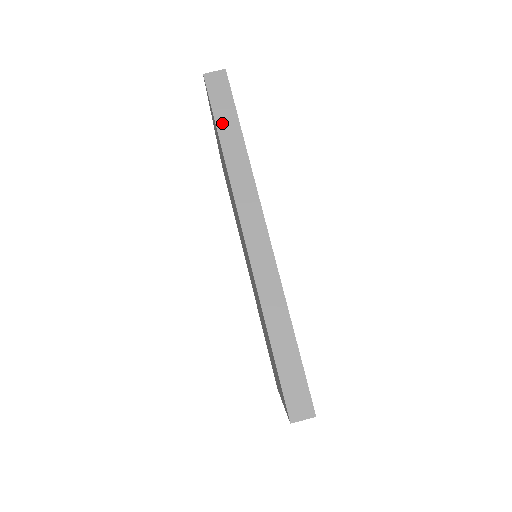
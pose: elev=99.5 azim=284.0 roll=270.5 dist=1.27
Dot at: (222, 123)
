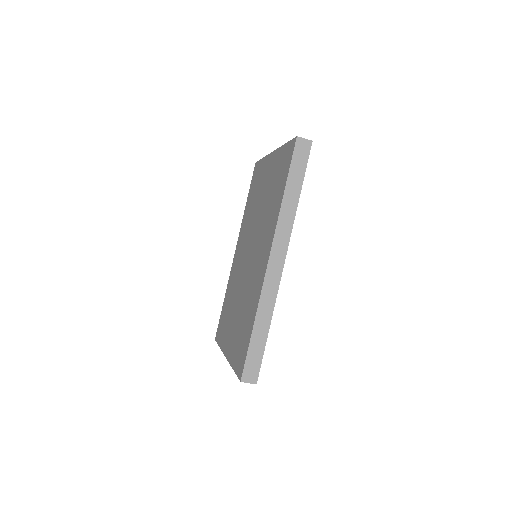
Dot at: (292, 177)
